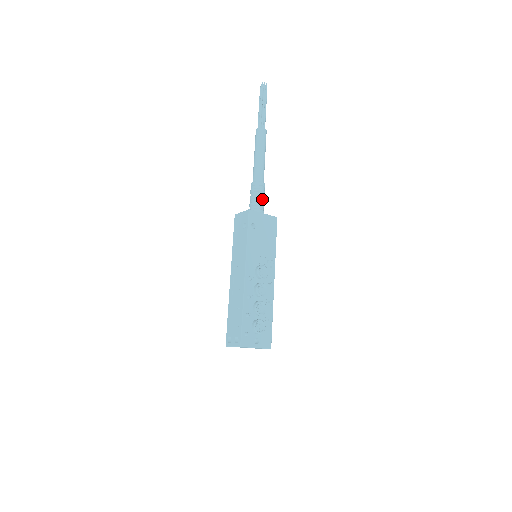
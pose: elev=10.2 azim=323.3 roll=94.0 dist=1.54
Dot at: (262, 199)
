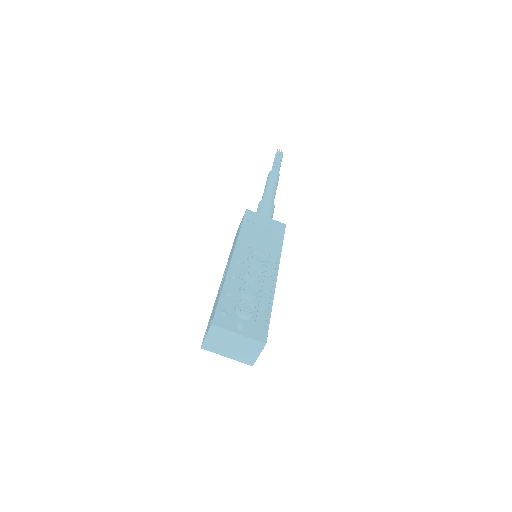
Dot at: (268, 211)
